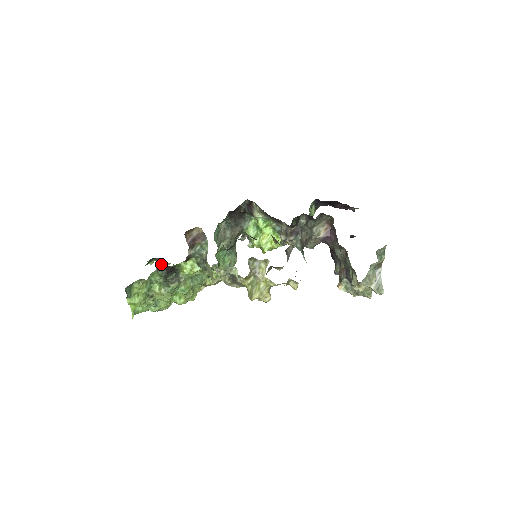
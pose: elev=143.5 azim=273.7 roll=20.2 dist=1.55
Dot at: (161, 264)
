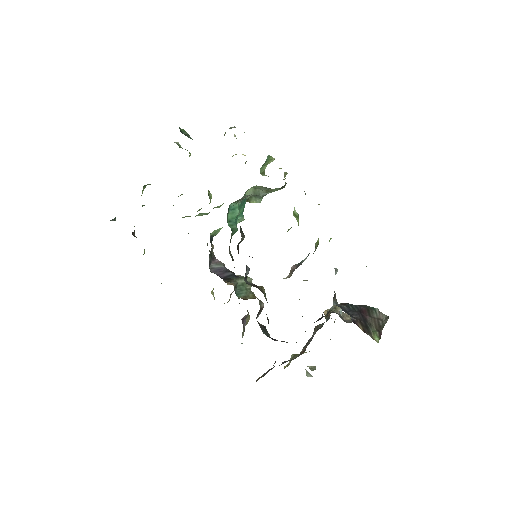
Dot at: occluded
